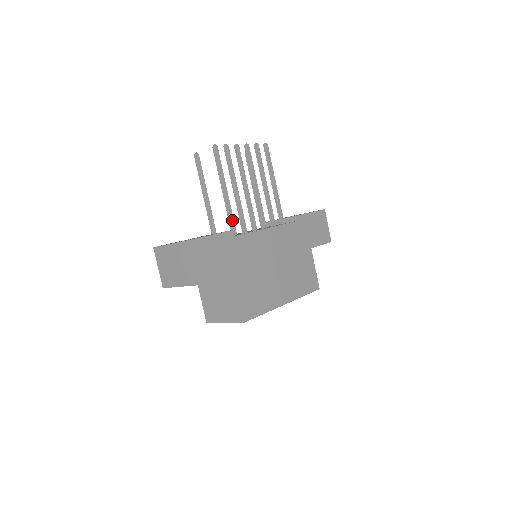
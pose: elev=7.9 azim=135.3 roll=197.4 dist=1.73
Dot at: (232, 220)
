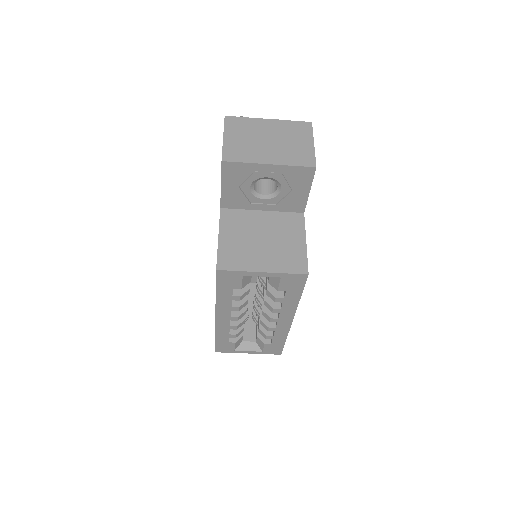
Dot at: occluded
